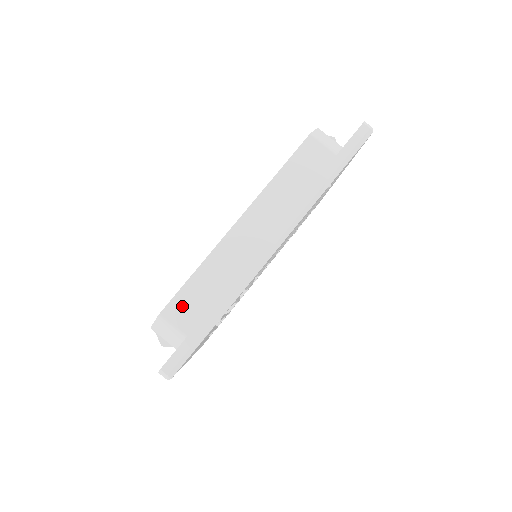
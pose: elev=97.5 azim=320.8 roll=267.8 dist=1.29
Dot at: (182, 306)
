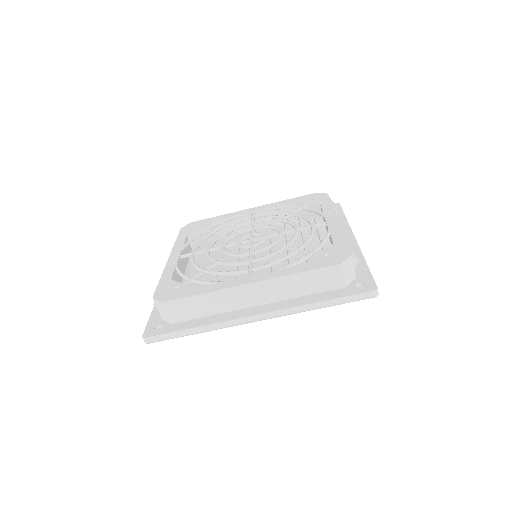
Dot at: (180, 307)
